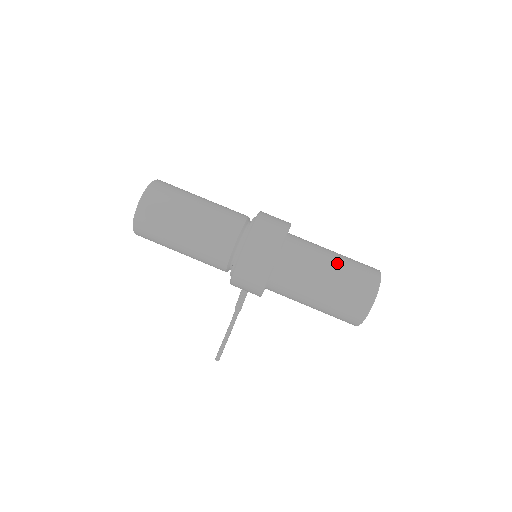
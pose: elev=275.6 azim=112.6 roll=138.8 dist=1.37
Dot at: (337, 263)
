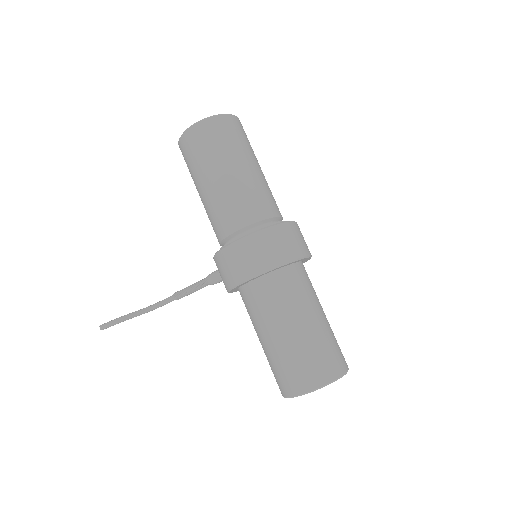
Dot at: (326, 321)
